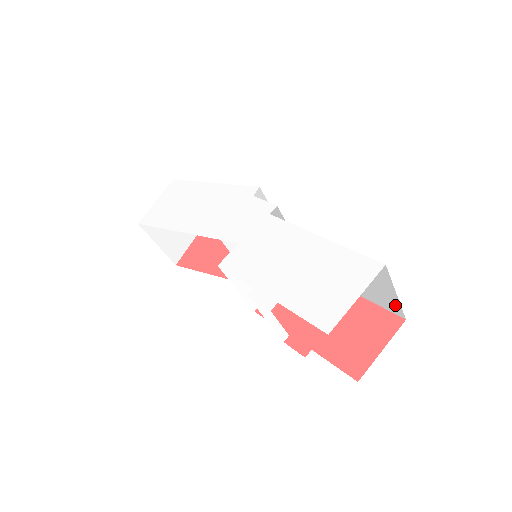
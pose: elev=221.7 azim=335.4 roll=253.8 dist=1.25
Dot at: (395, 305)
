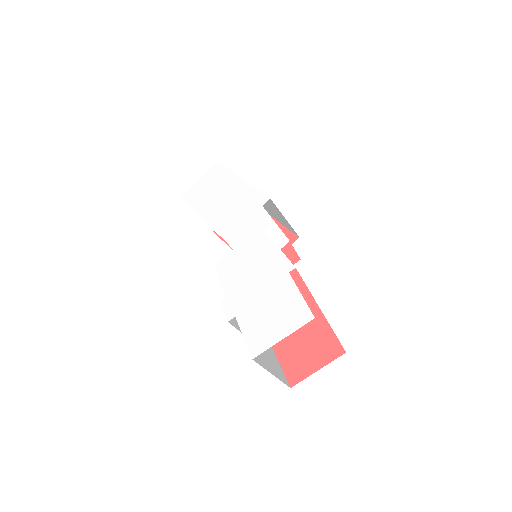
Dot at: occluded
